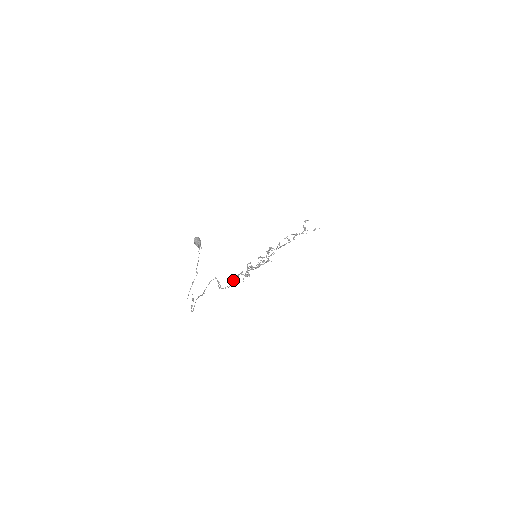
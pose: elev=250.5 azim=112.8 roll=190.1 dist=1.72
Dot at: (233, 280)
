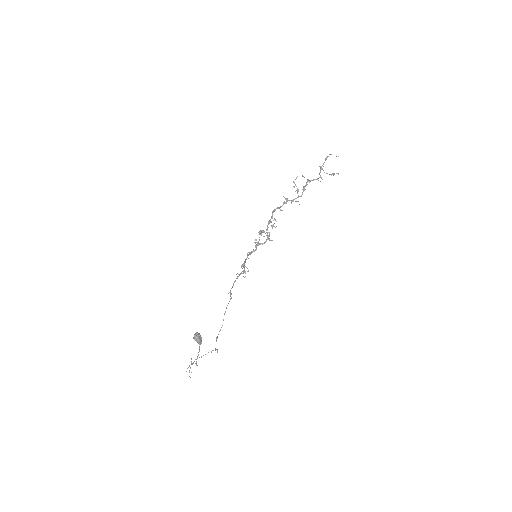
Dot at: occluded
